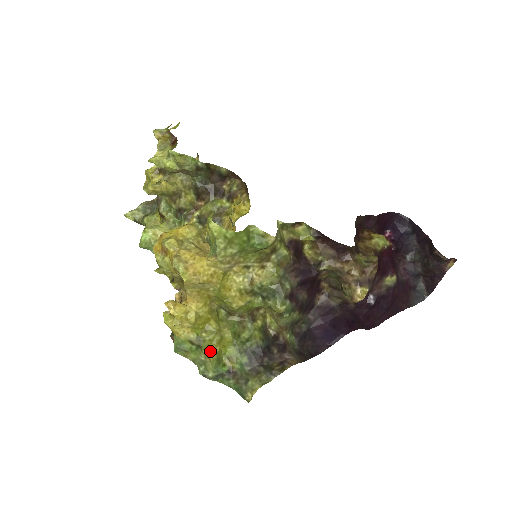
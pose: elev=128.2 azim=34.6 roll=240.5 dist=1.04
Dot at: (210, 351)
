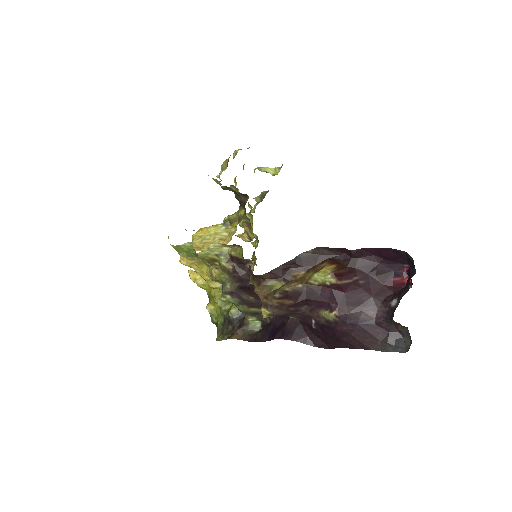
Dot at: (207, 306)
